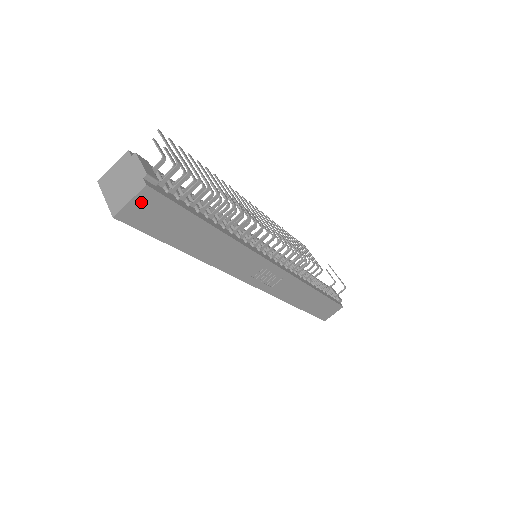
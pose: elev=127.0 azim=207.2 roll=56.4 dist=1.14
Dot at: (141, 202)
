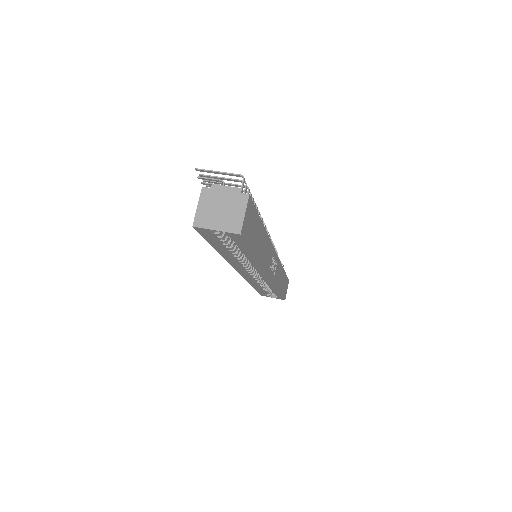
Dot at: (247, 213)
